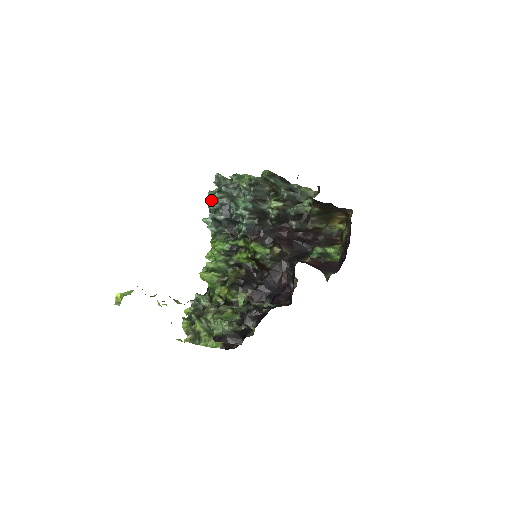
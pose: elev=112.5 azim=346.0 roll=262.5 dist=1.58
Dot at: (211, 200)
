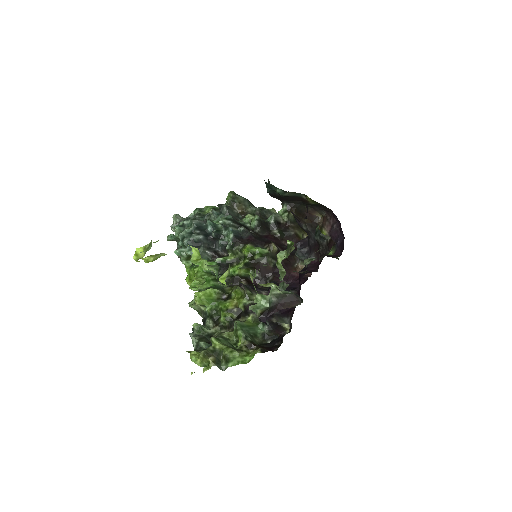
Dot at: (179, 231)
